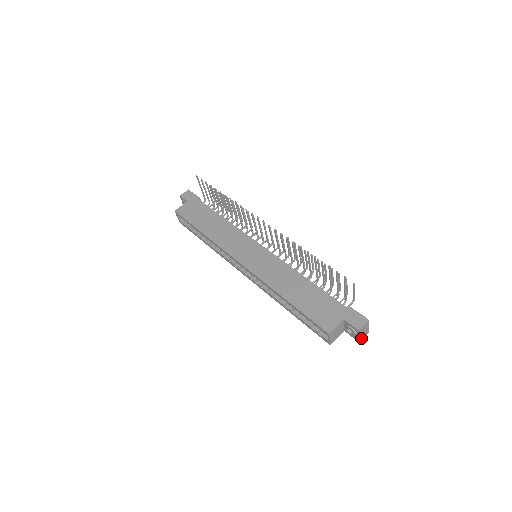
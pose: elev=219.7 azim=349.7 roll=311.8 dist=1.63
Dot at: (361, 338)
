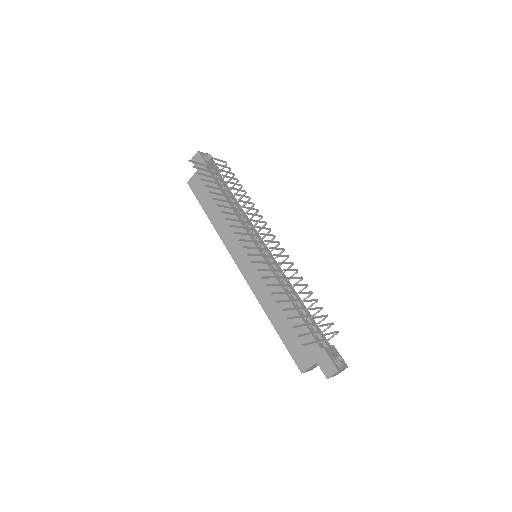
Dot at: occluded
